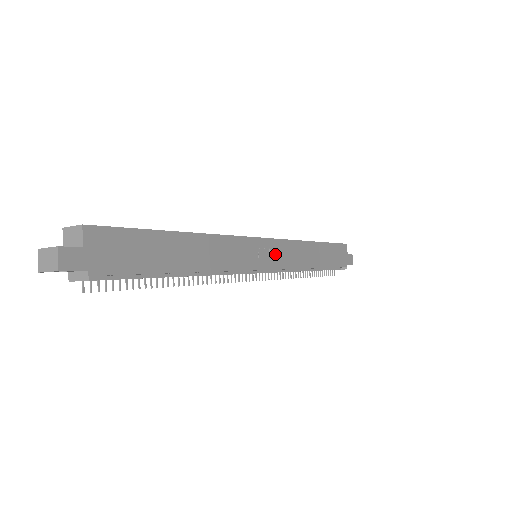
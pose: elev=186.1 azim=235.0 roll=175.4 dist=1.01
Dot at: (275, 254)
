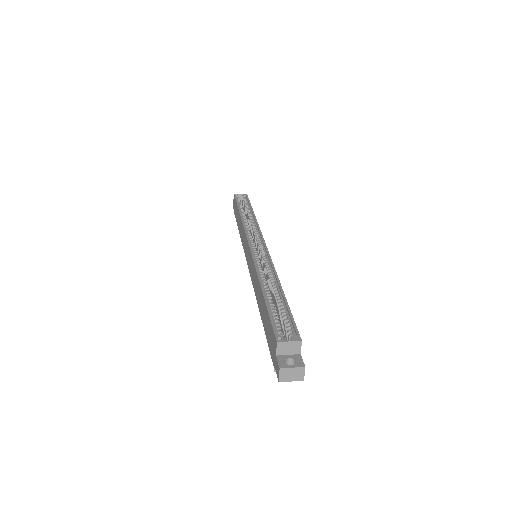
Dot at: occluded
